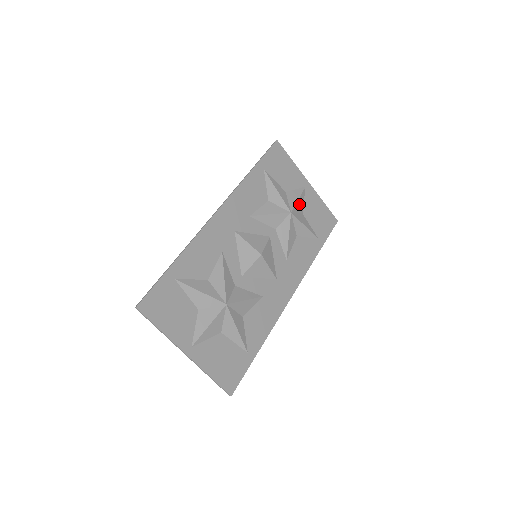
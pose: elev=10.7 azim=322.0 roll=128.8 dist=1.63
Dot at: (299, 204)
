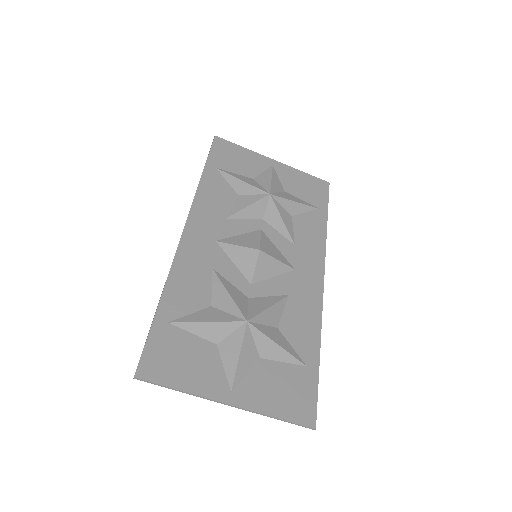
Dot at: (275, 184)
